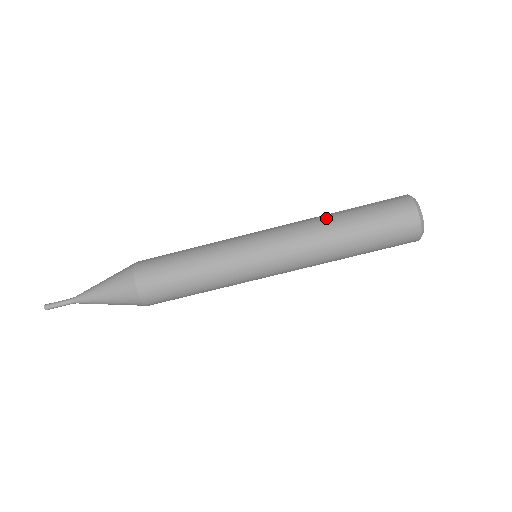
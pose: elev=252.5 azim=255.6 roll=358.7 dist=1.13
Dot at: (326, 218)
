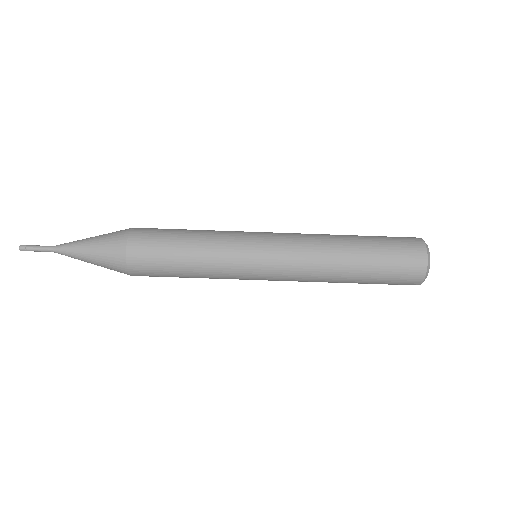
Dot at: (337, 240)
